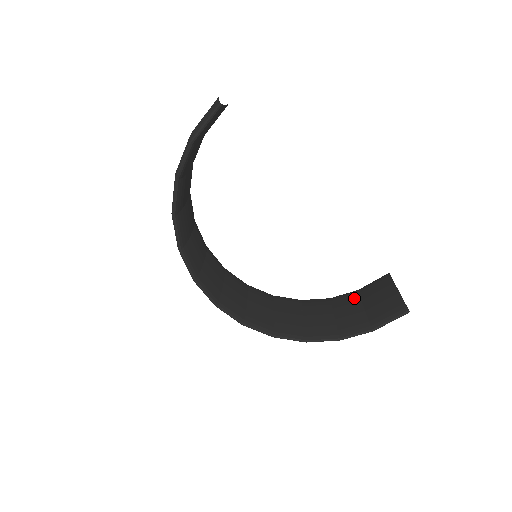
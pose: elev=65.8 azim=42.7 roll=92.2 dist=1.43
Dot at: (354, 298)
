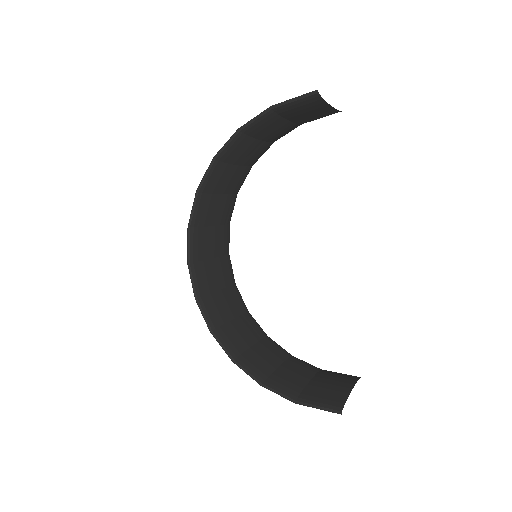
Dot at: (310, 370)
